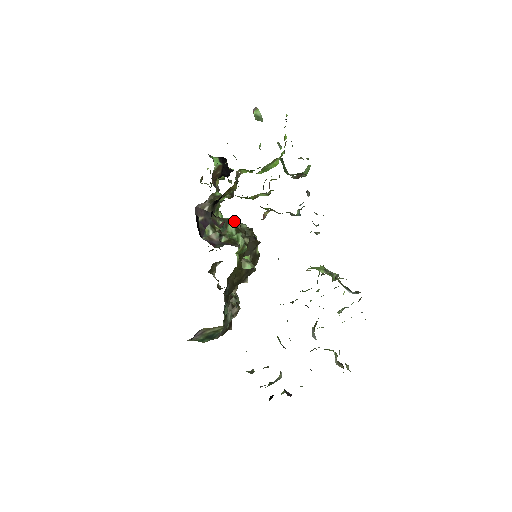
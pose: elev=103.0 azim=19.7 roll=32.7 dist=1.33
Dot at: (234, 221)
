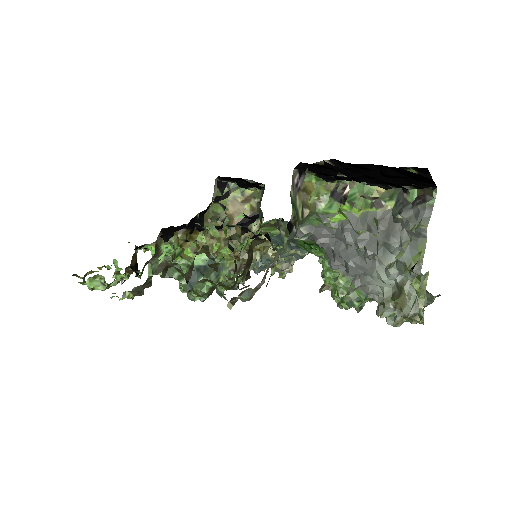
Dot at: occluded
